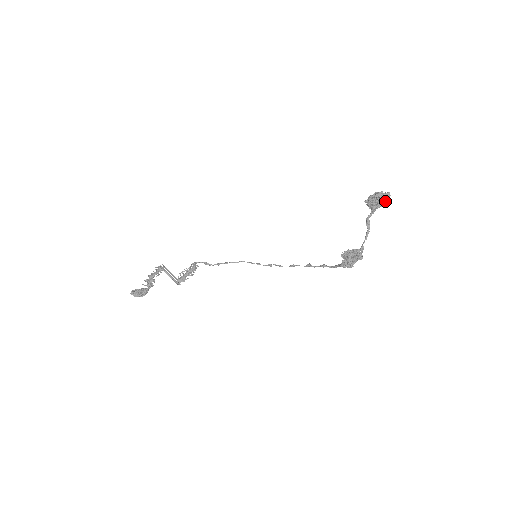
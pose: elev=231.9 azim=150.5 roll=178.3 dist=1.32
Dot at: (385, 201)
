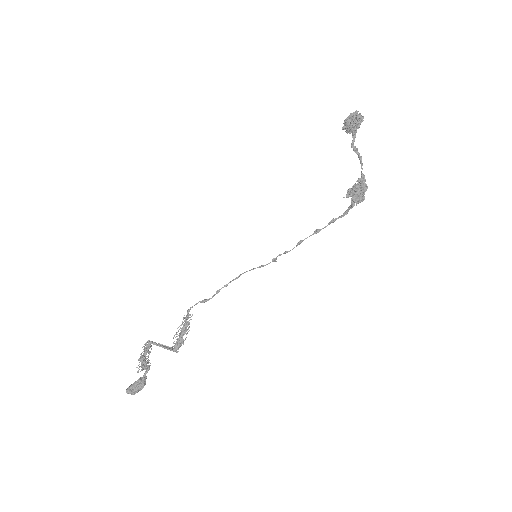
Dot at: (361, 117)
